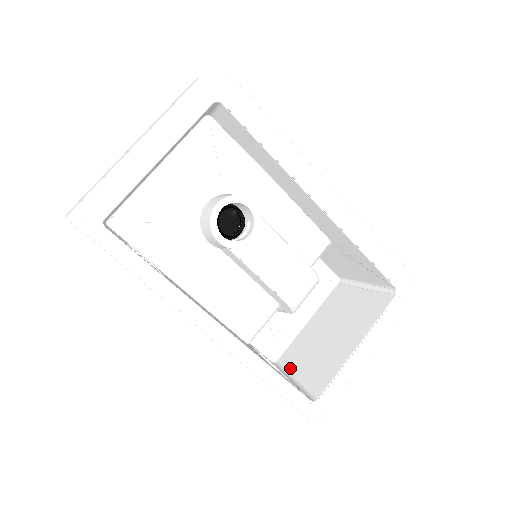
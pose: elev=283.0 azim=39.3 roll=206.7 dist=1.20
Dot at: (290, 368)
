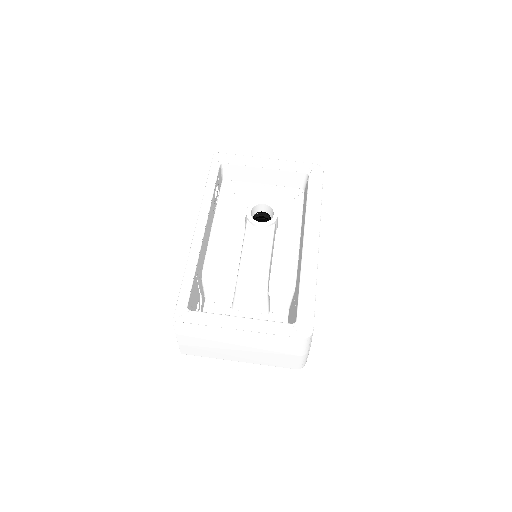
Dot at: occluded
